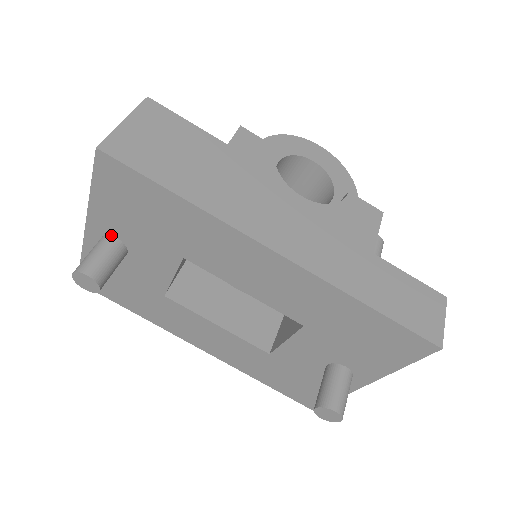
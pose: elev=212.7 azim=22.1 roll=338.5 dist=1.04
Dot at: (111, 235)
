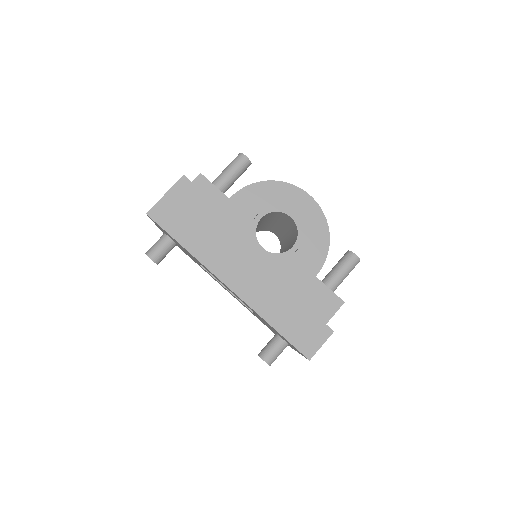
Dot at: (167, 235)
